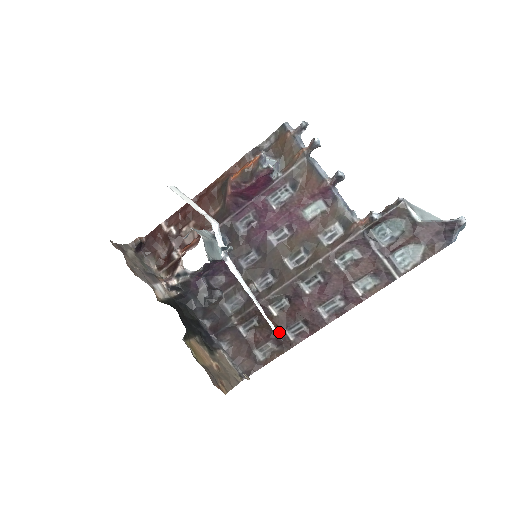
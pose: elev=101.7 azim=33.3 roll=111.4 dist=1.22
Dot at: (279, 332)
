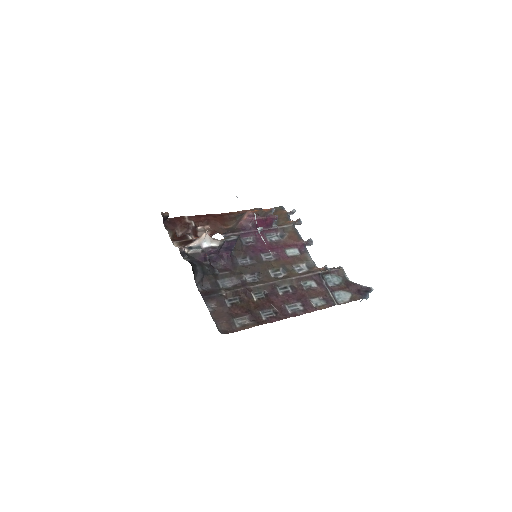
Dot at: (255, 311)
